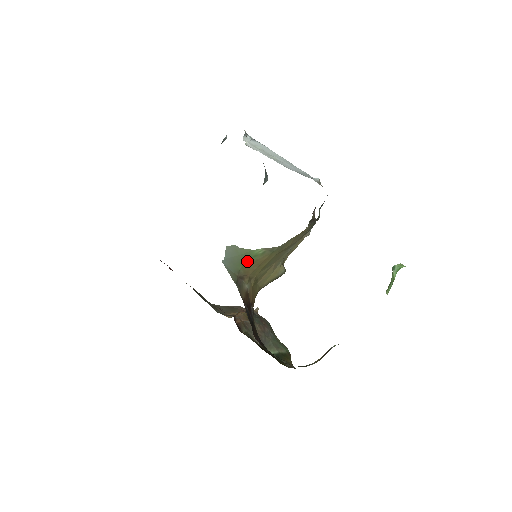
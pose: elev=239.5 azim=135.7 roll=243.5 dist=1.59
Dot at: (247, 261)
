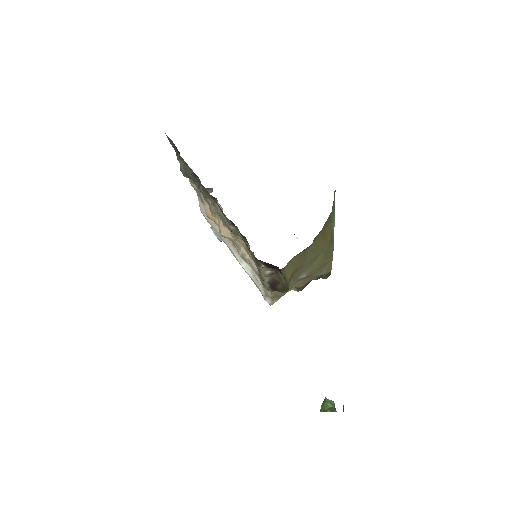
Dot at: (330, 217)
